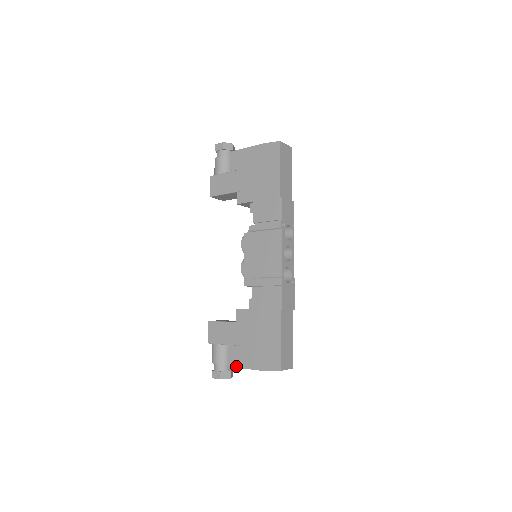
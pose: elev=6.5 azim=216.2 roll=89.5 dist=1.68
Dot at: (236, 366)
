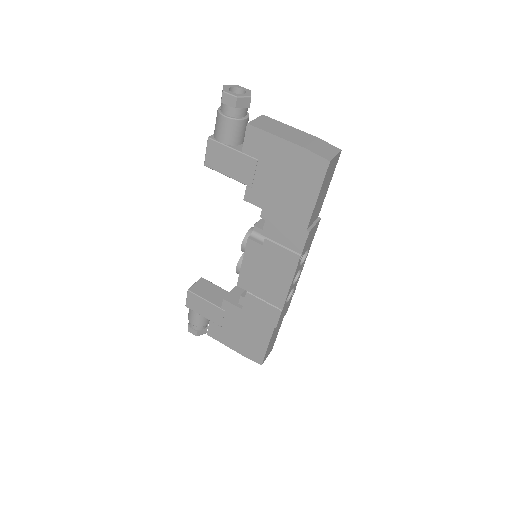
Dot at: (215, 339)
